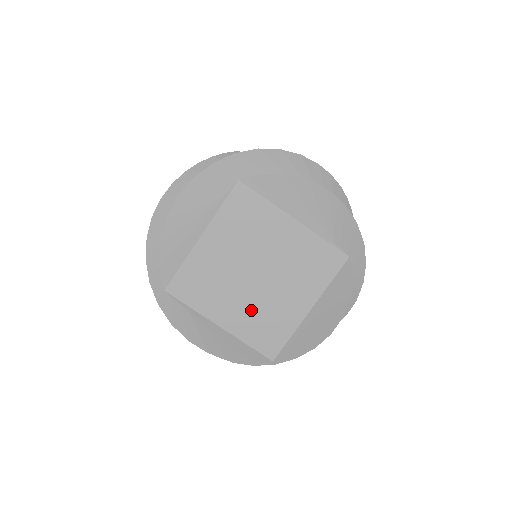
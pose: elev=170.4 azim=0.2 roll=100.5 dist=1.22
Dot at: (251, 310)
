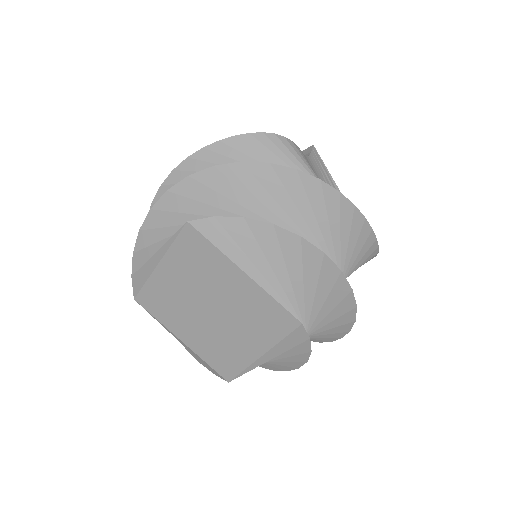
Dot at: (207, 338)
